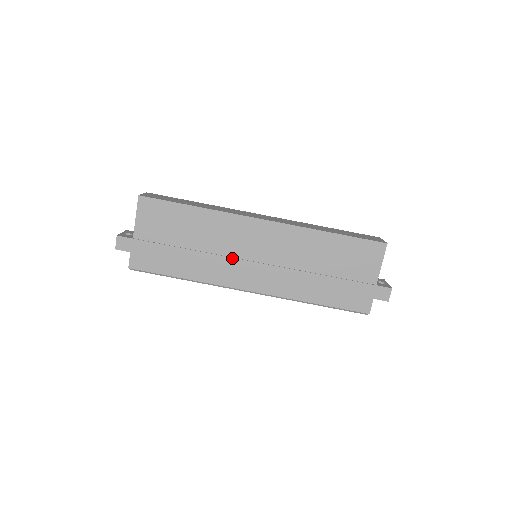
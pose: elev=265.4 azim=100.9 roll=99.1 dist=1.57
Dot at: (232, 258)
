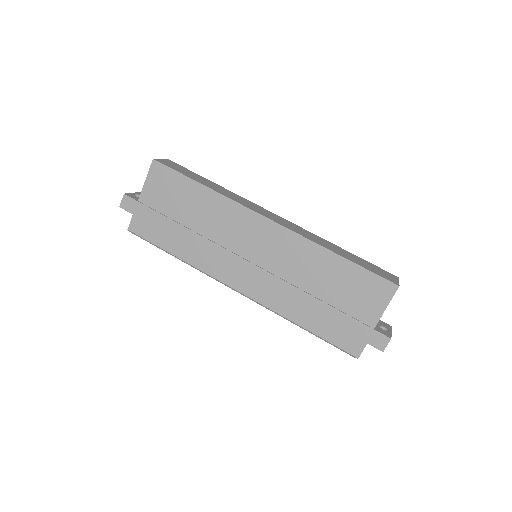
Dot at: (227, 250)
